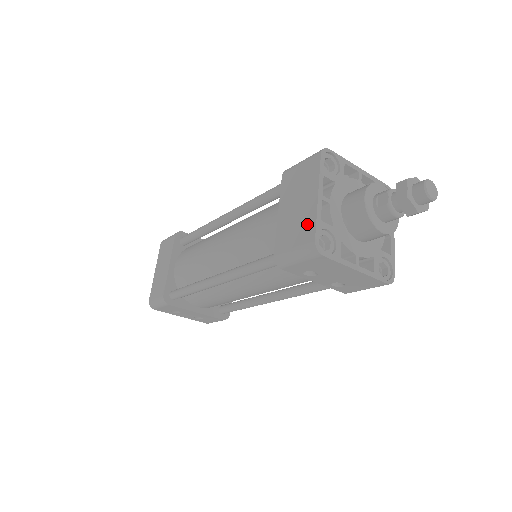
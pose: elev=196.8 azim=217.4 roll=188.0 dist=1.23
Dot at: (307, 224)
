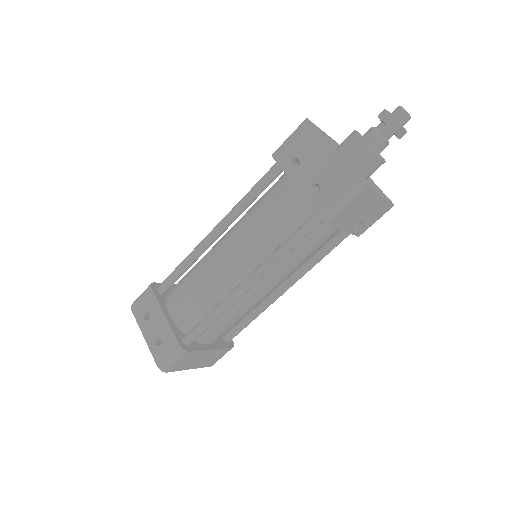
Dot at: occluded
